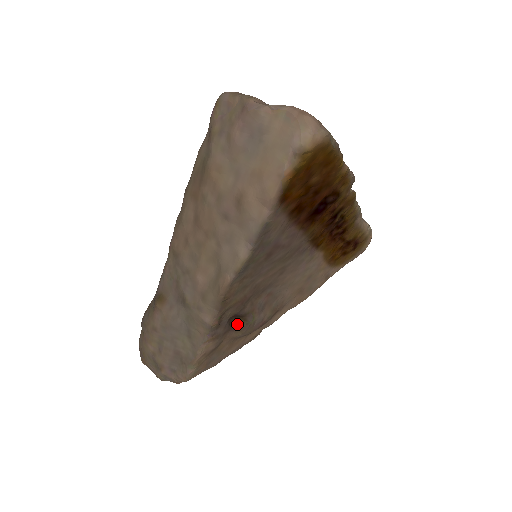
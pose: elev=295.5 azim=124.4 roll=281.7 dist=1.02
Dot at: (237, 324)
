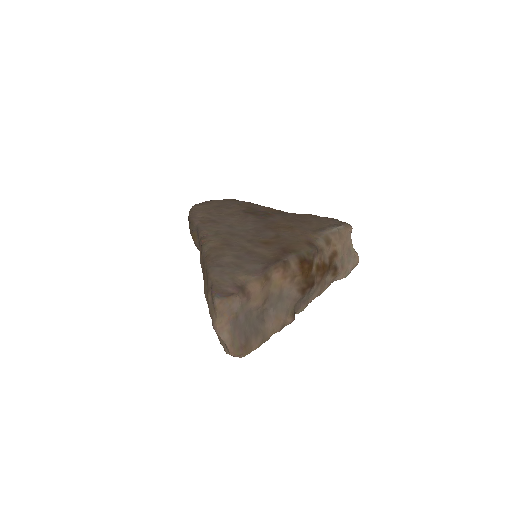
Dot at: occluded
